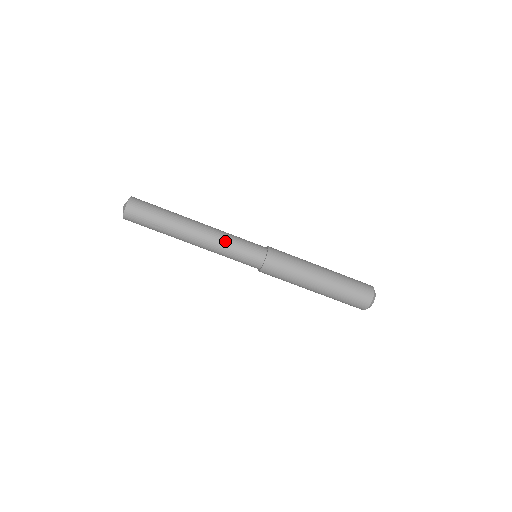
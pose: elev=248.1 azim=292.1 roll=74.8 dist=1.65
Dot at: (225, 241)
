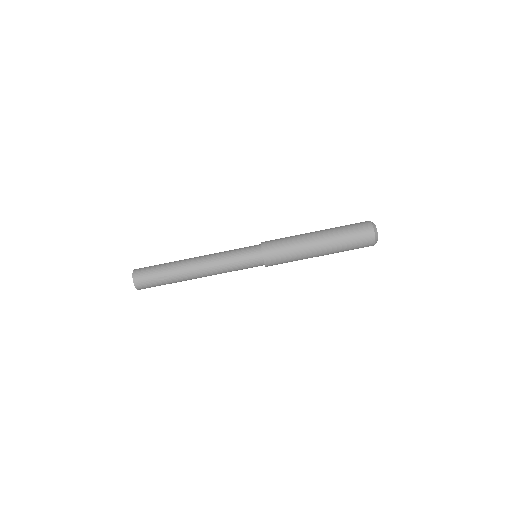
Dot at: (222, 257)
